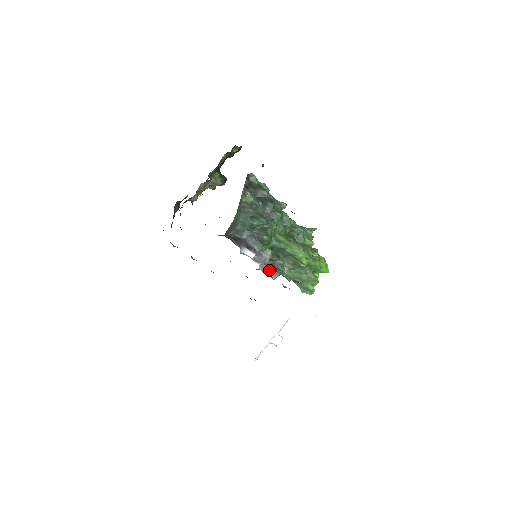
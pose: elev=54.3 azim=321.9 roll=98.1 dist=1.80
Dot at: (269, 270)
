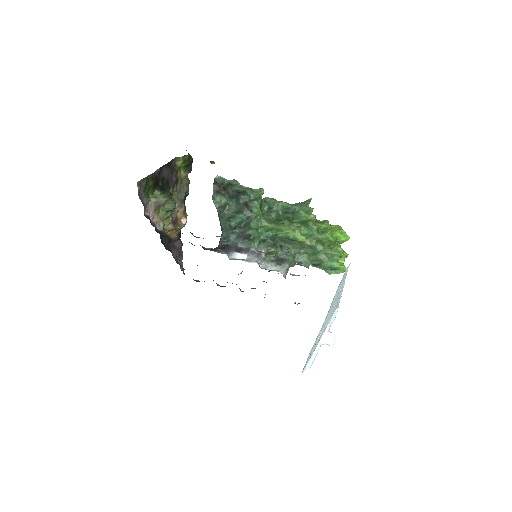
Dot at: (274, 265)
